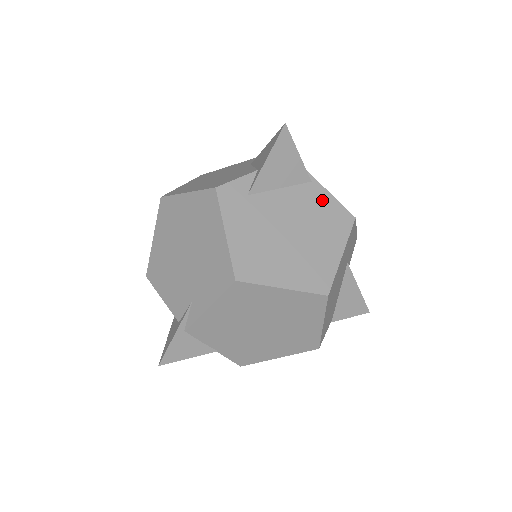
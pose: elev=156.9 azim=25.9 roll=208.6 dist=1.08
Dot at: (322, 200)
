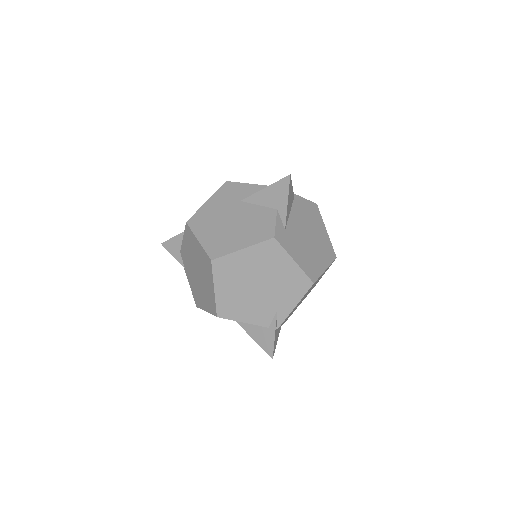
Dot at: (304, 205)
